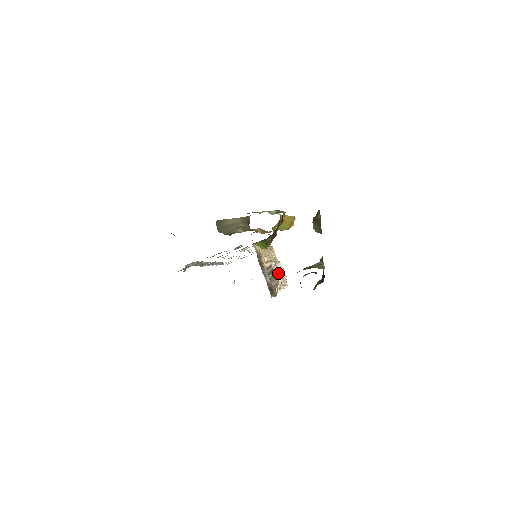
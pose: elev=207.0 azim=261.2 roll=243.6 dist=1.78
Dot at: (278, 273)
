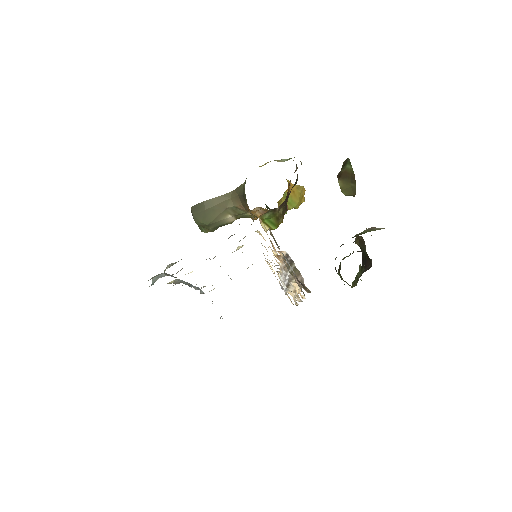
Dot at: occluded
